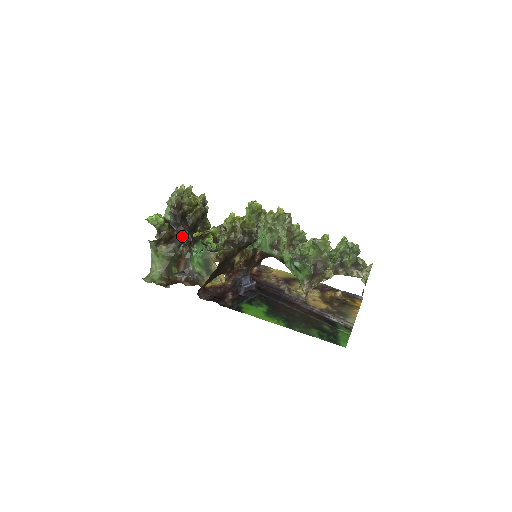
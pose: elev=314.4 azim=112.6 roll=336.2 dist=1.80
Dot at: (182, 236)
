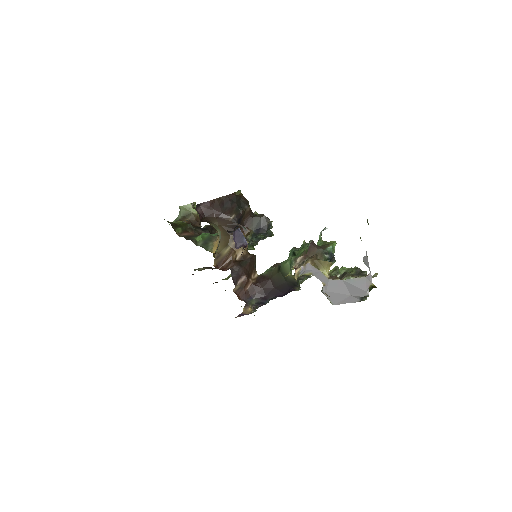
Dot at: (203, 231)
